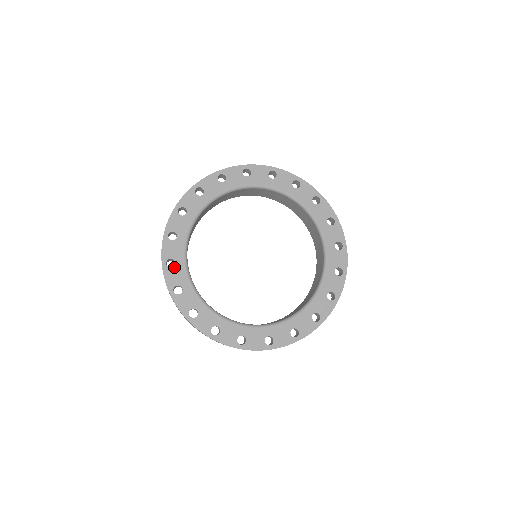
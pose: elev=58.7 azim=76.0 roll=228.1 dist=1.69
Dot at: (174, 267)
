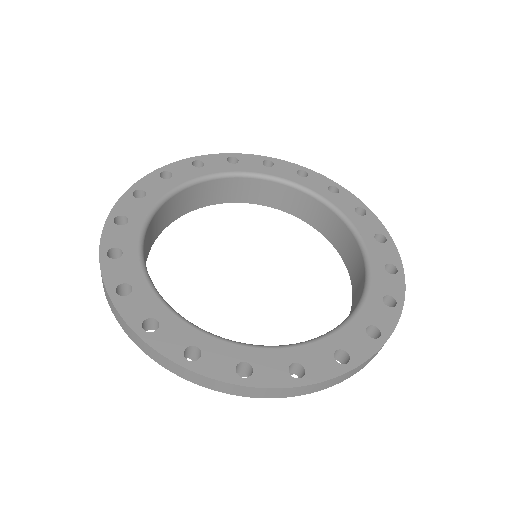
Dot at: (120, 258)
